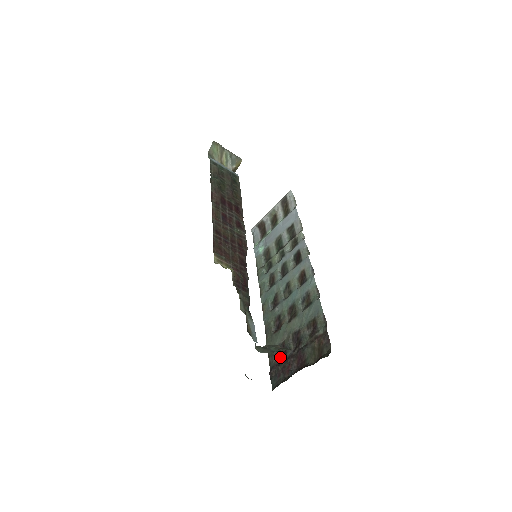
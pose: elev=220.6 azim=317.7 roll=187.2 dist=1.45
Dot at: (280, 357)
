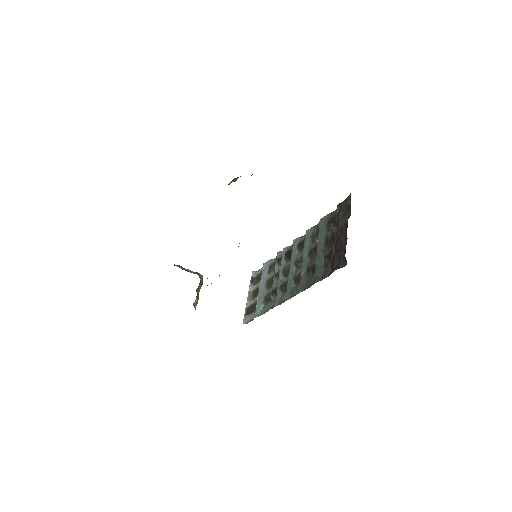
Dot at: (331, 262)
